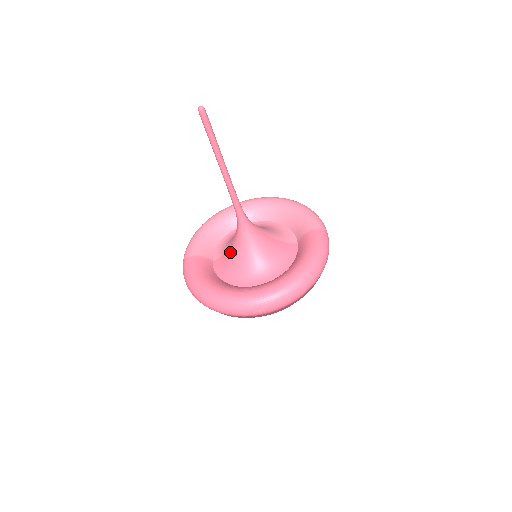
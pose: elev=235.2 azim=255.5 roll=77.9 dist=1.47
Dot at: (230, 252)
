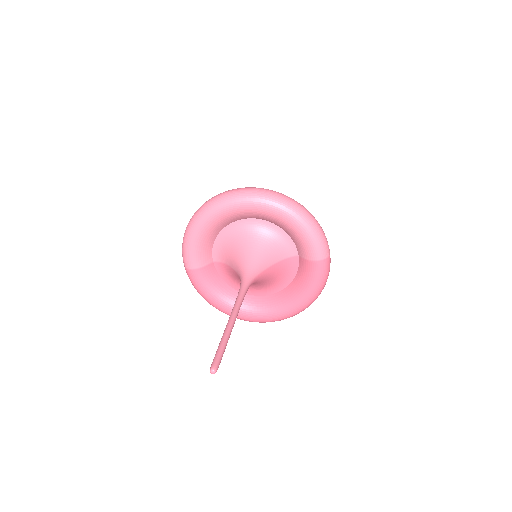
Dot at: (233, 273)
